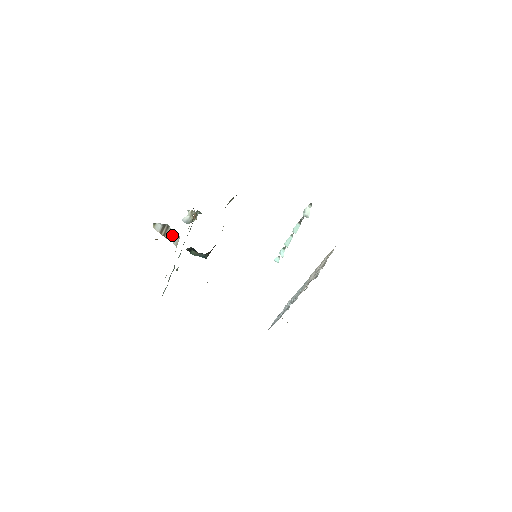
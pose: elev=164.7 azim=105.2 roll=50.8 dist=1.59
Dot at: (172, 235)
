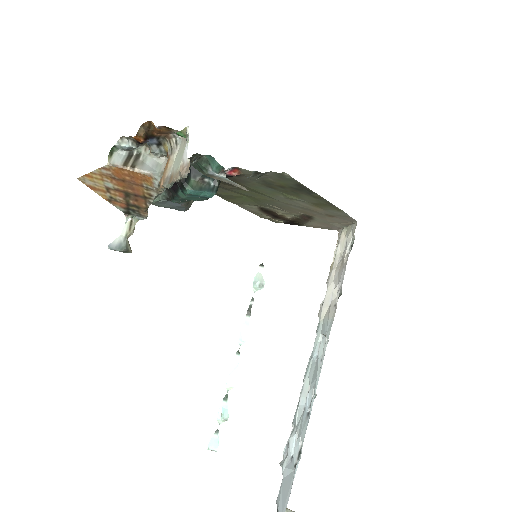
Dot at: (148, 164)
